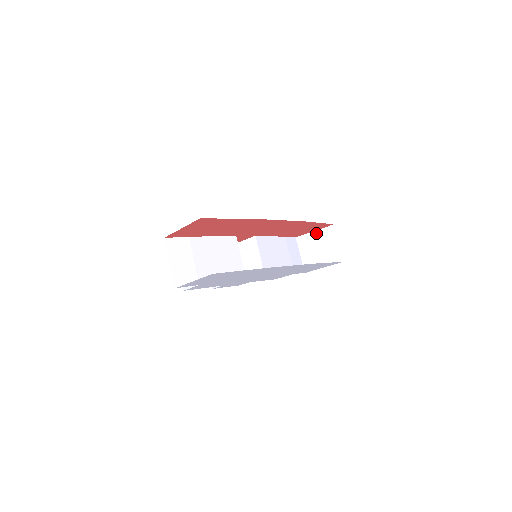
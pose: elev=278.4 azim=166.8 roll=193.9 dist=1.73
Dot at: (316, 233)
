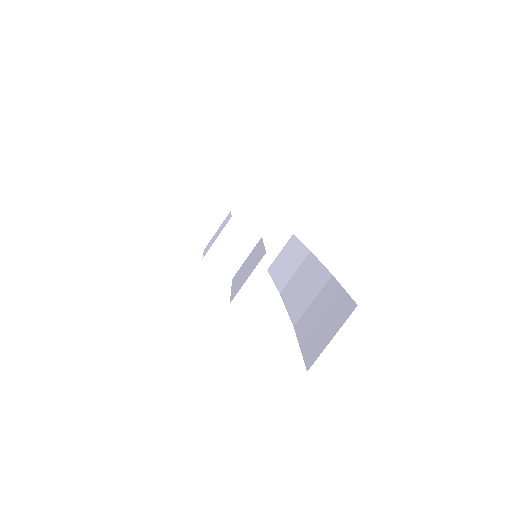
Dot at: (272, 223)
